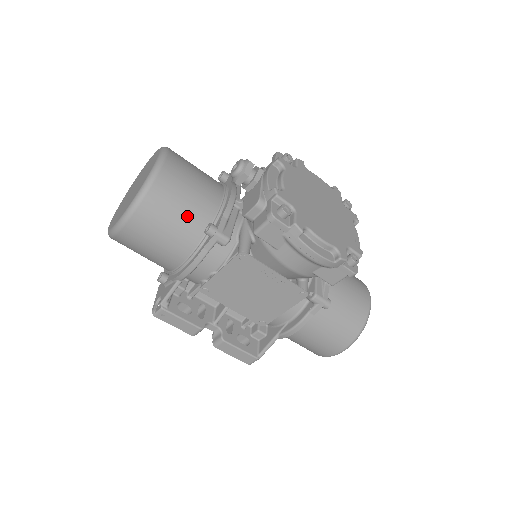
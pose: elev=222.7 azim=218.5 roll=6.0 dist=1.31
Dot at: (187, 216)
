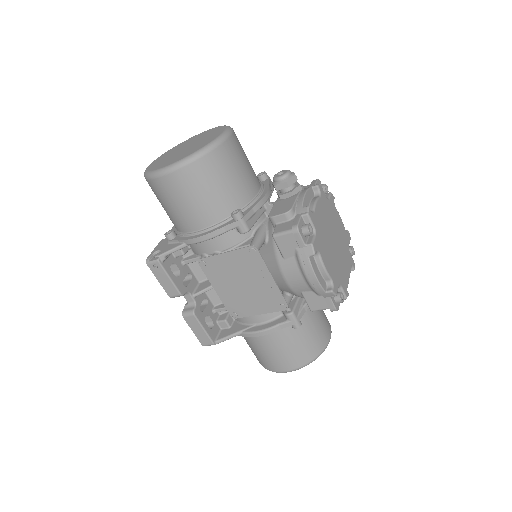
Dot at: (223, 193)
